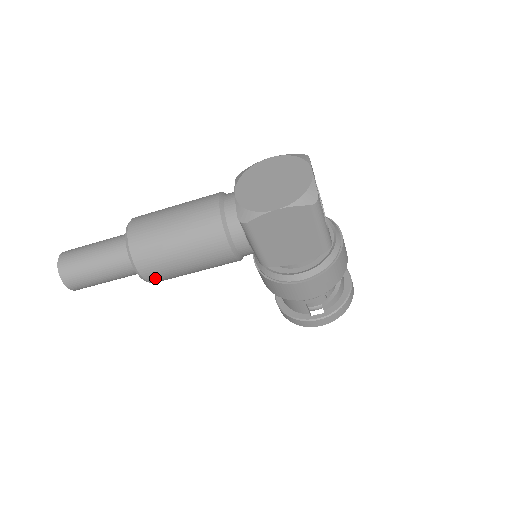
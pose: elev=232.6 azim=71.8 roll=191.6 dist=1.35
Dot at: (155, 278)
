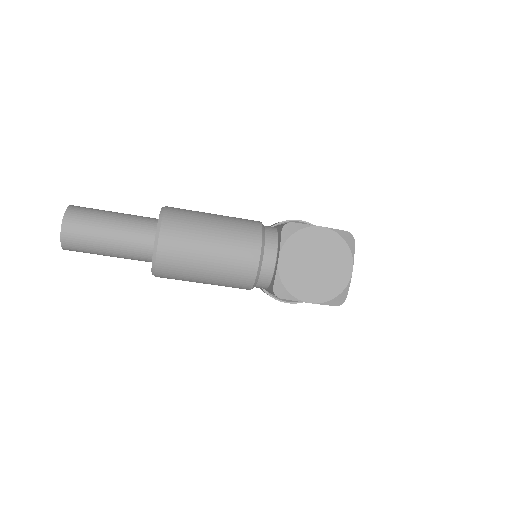
Dot at: occluded
